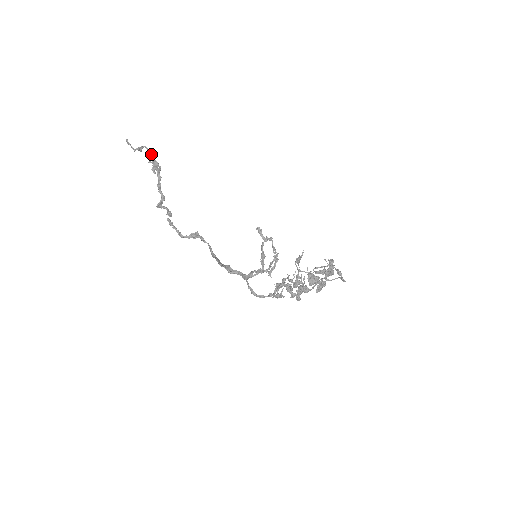
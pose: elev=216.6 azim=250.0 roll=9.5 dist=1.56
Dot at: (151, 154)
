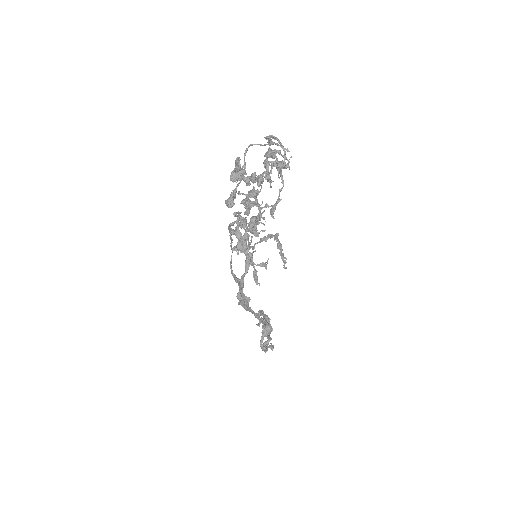
Dot at: (262, 313)
